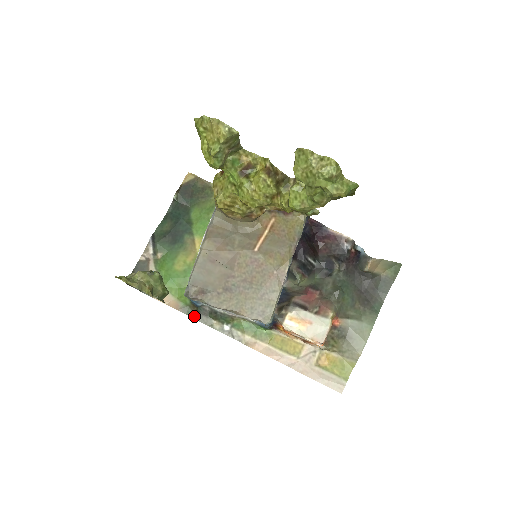
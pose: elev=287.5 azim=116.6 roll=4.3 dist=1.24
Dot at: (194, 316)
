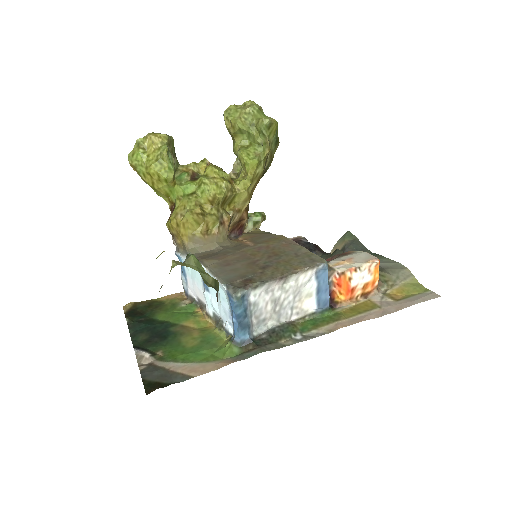
Dot at: (257, 352)
